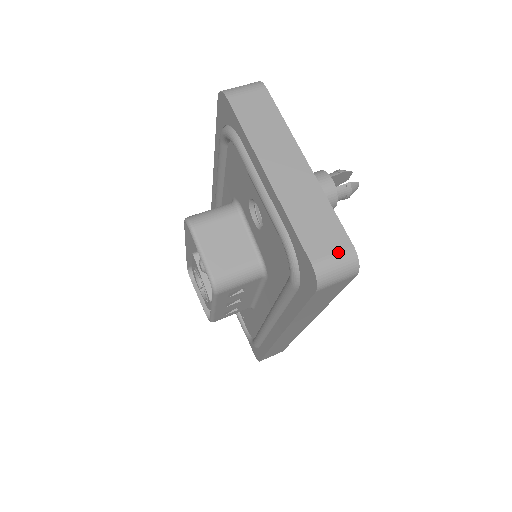
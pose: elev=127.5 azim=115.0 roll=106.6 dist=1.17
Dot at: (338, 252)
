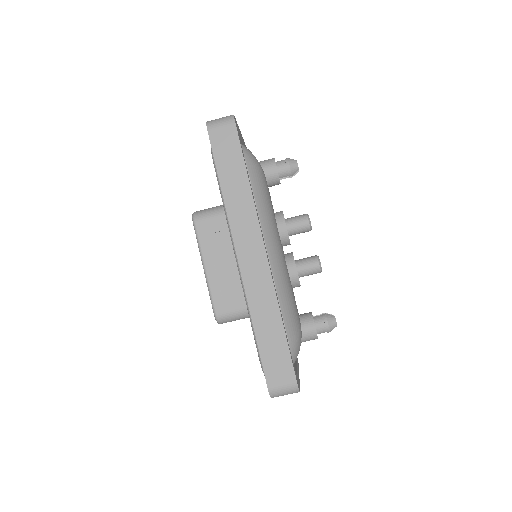
Dot at: occluded
